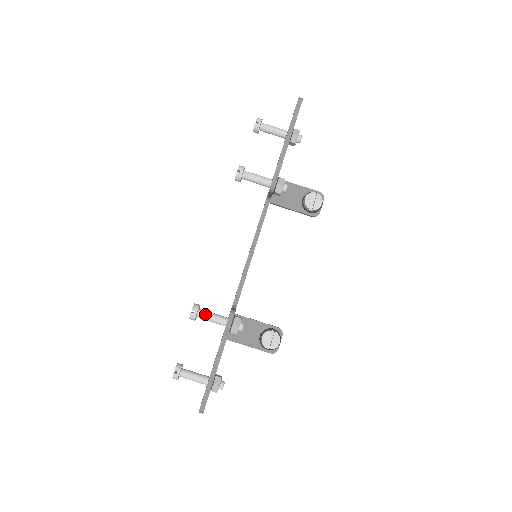
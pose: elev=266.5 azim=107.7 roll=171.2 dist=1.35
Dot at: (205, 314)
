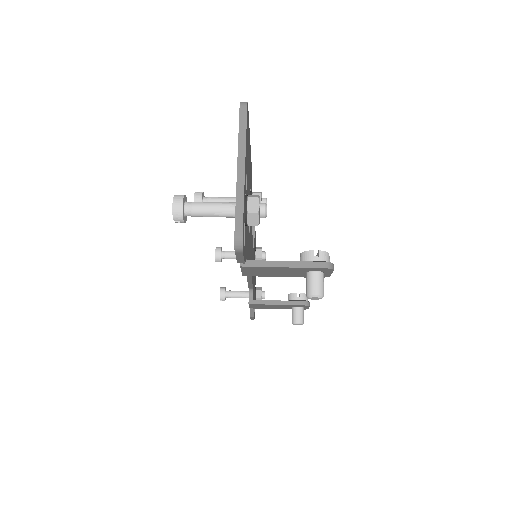
Dot at: (214, 198)
